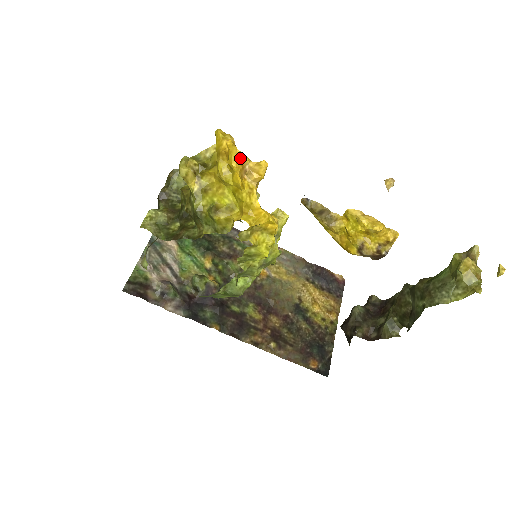
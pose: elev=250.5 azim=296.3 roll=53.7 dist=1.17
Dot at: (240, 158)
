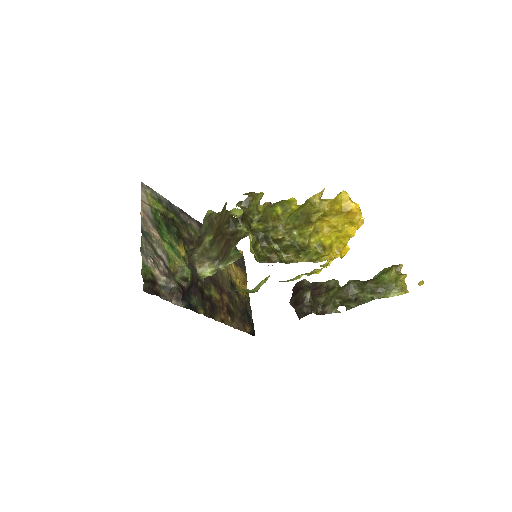
Dot at: (359, 218)
